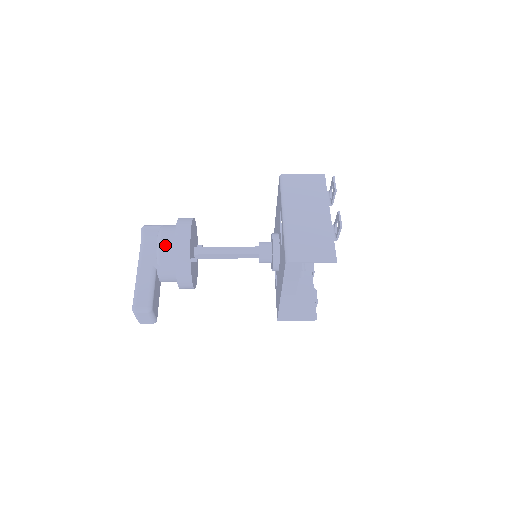
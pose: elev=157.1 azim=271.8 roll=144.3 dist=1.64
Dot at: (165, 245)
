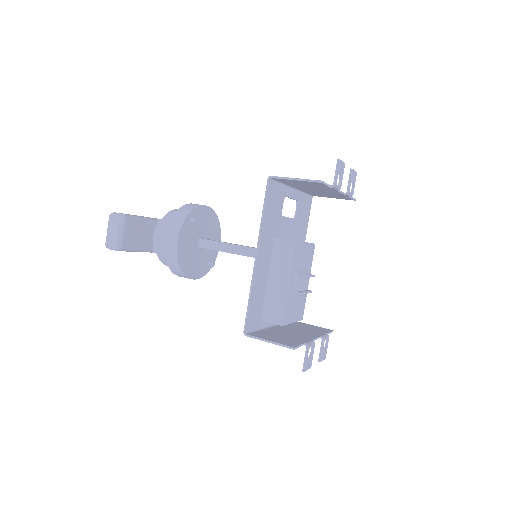
Dot at: occluded
